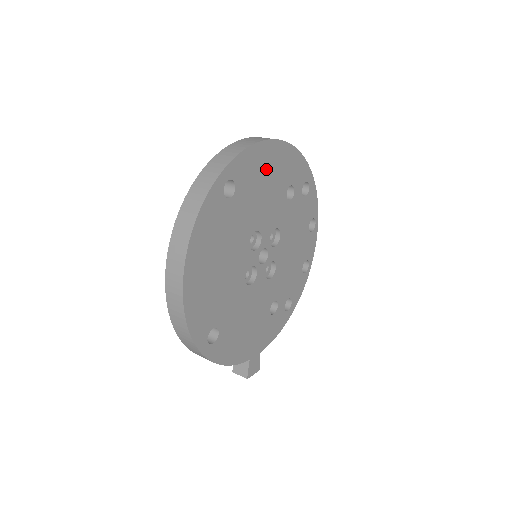
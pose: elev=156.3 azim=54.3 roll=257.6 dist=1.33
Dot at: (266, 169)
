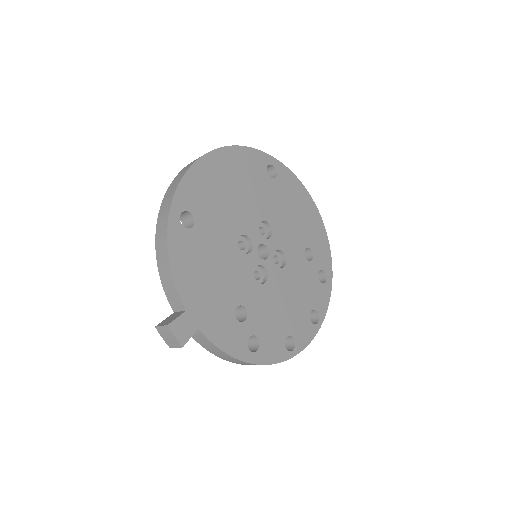
Dot at: (300, 207)
